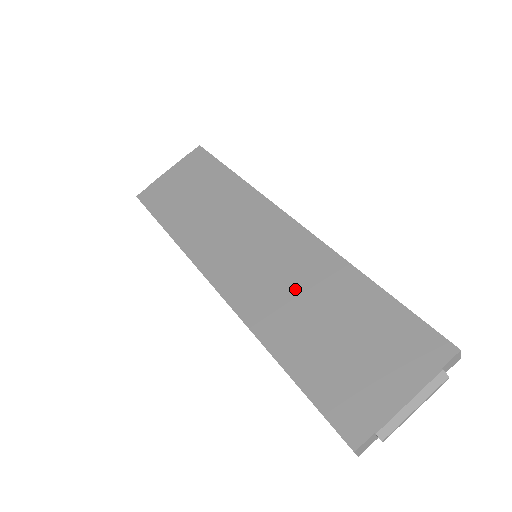
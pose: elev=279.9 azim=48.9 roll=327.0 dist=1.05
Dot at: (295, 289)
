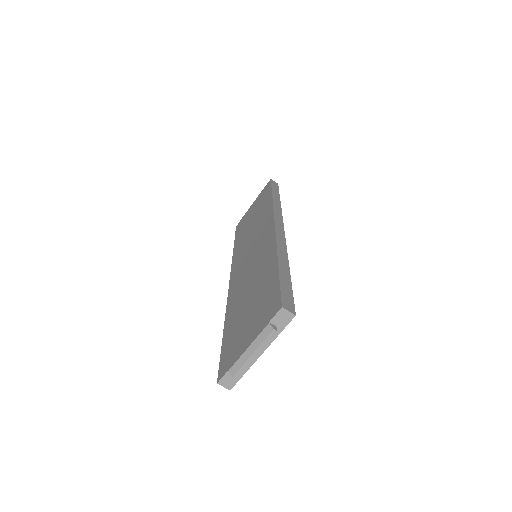
Dot at: (251, 276)
